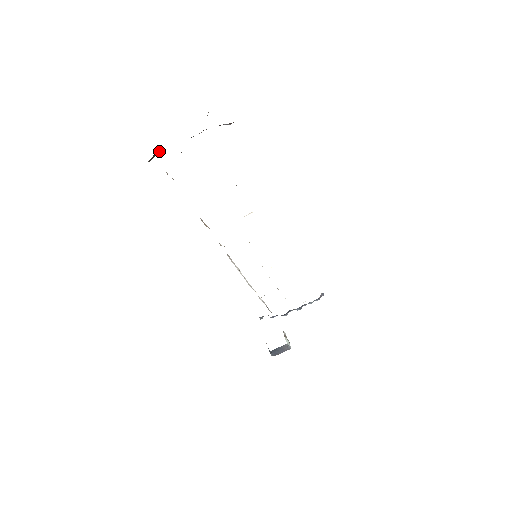
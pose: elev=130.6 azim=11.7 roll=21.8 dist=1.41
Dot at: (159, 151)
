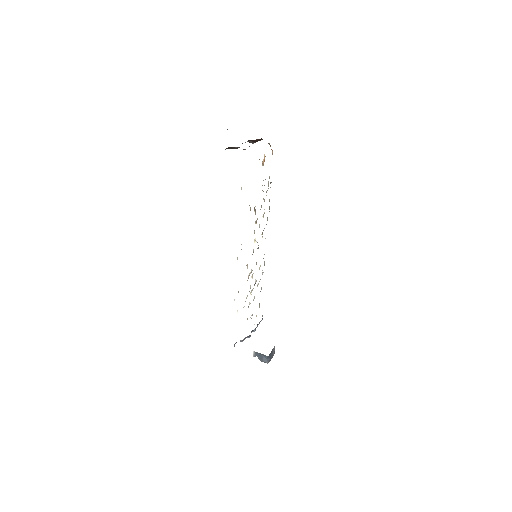
Dot at: (226, 148)
